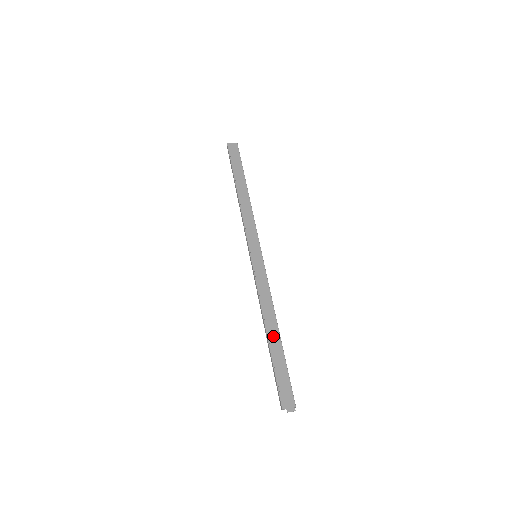
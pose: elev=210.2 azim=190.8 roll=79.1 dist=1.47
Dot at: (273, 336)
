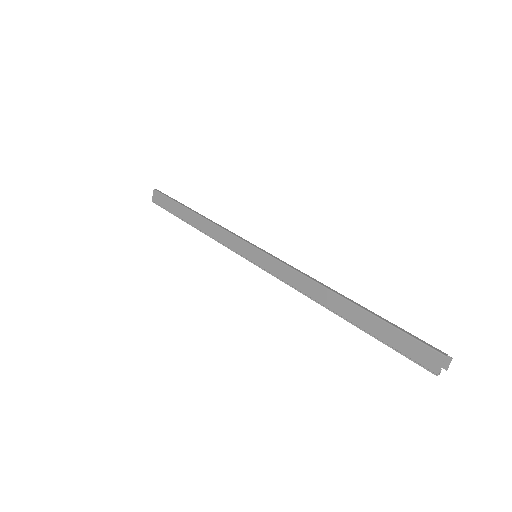
Dot at: (344, 310)
